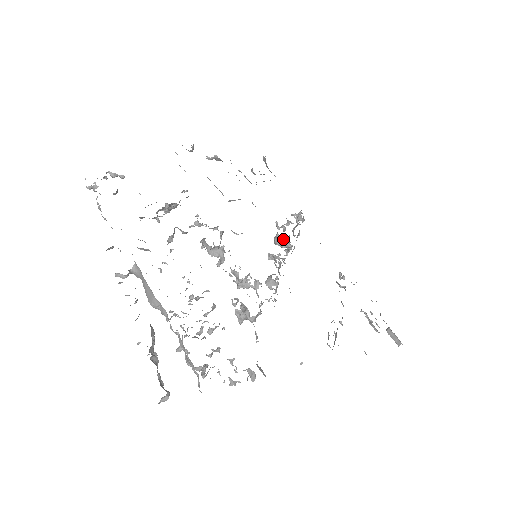
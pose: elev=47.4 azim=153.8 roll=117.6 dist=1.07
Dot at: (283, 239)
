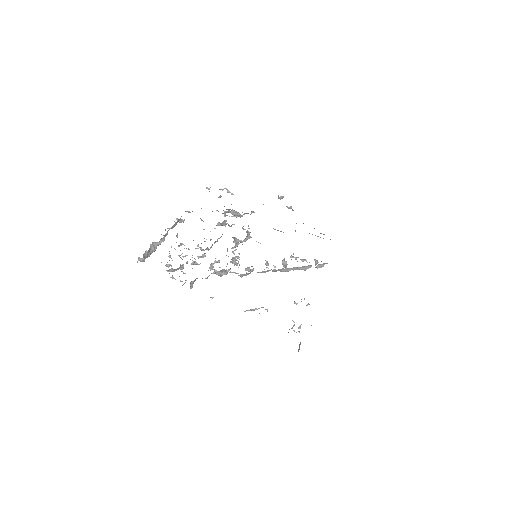
Dot at: (286, 261)
